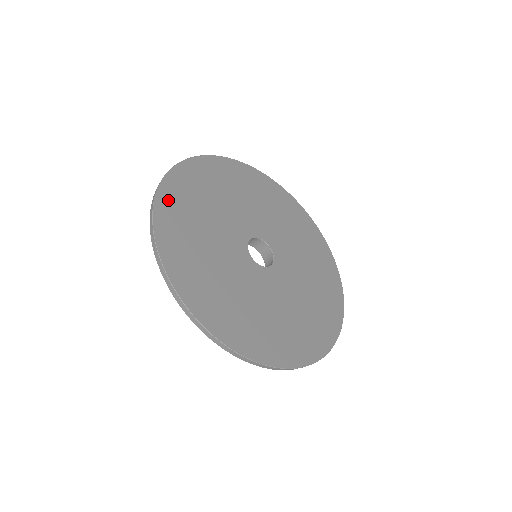
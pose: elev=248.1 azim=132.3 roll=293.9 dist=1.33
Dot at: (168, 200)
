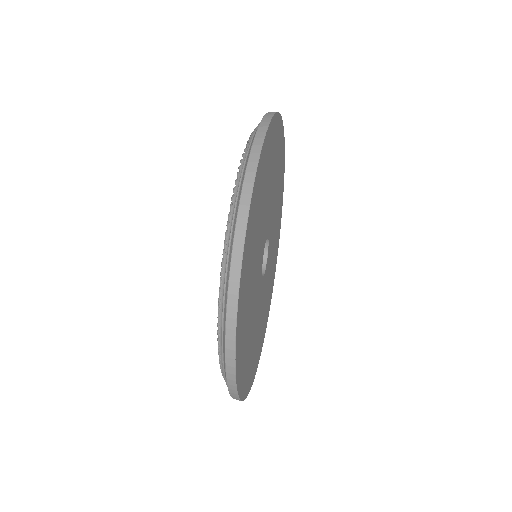
Dot at: (269, 140)
